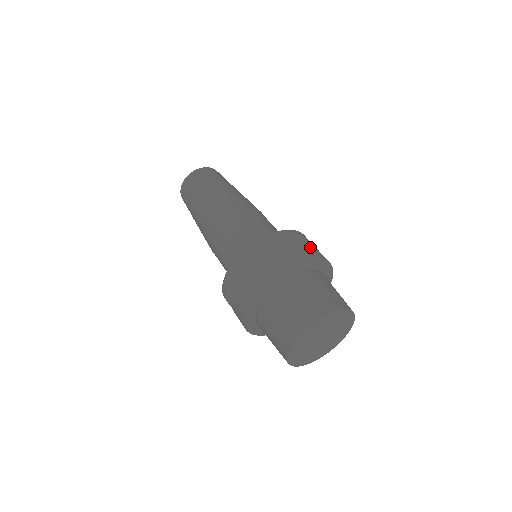
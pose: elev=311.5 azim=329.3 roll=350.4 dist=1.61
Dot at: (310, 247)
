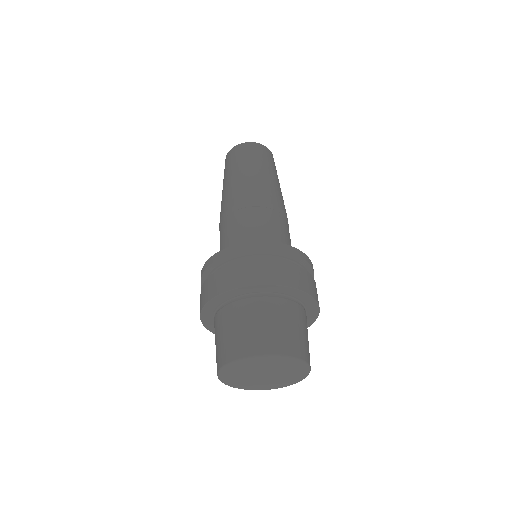
Dot at: (245, 269)
